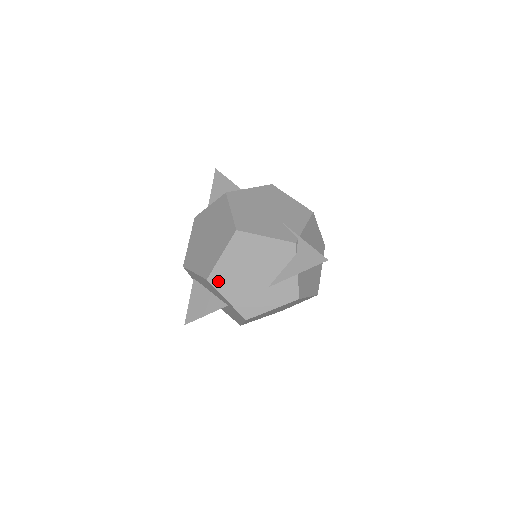
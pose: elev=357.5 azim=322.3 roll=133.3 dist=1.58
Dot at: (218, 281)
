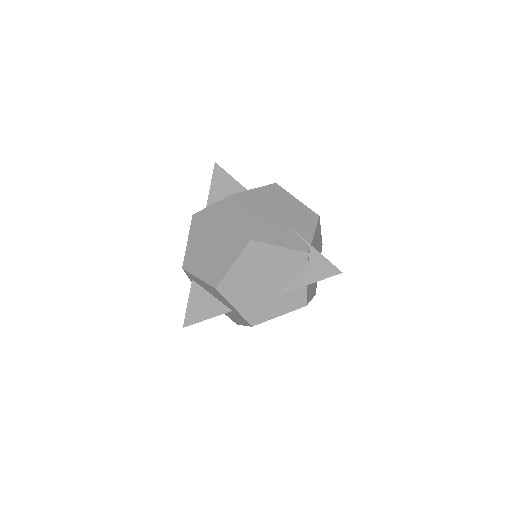
Dot at: (227, 290)
